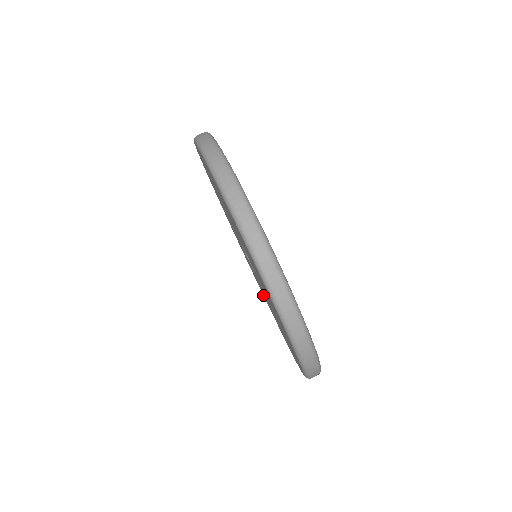
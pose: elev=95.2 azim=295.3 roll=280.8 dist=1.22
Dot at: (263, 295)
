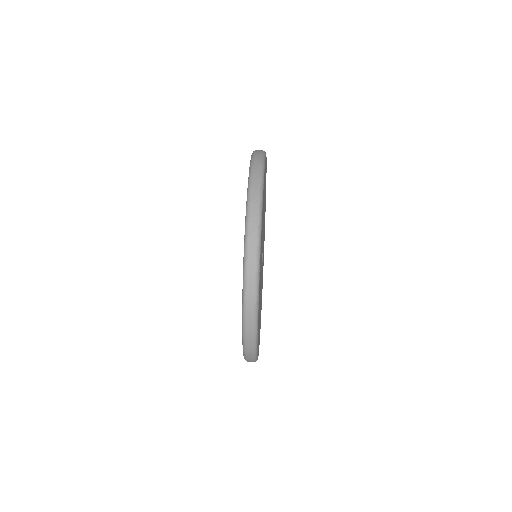
Dot at: occluded
